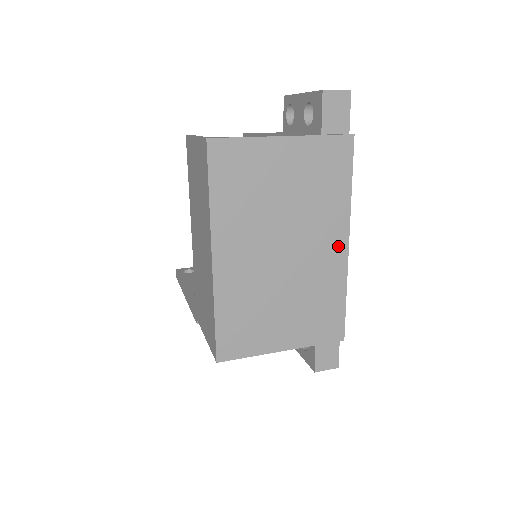
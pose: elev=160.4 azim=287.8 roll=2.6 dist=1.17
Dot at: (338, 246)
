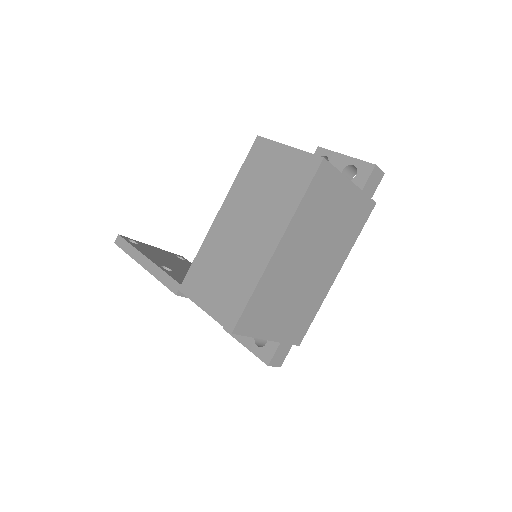
Dot at: (333, 274)
